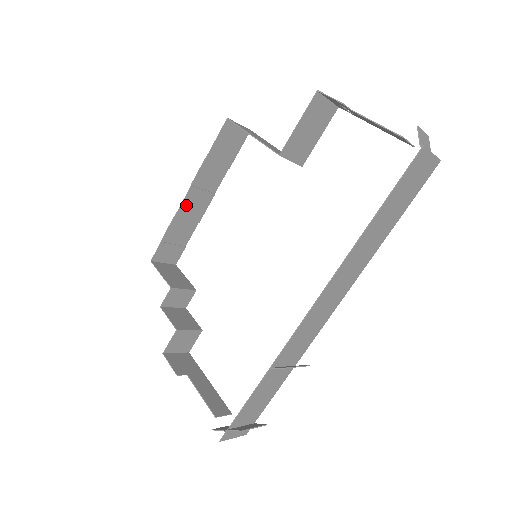
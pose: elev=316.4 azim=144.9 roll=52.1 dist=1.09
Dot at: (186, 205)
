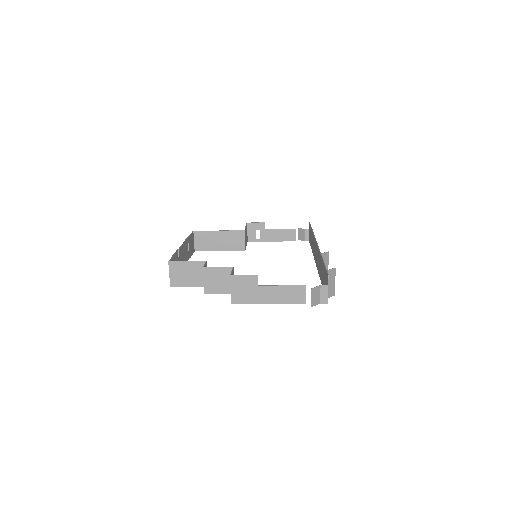
Dot at: (181, 251)
